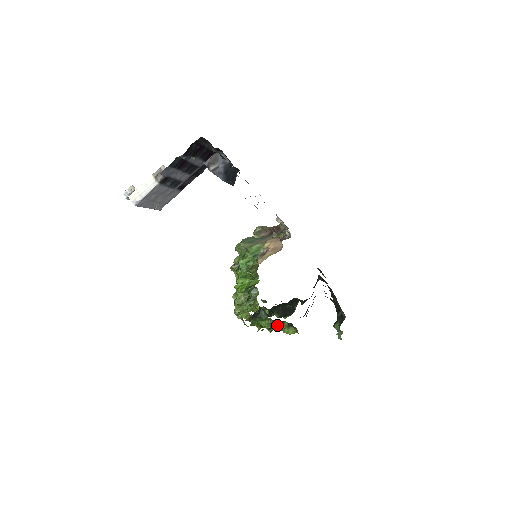
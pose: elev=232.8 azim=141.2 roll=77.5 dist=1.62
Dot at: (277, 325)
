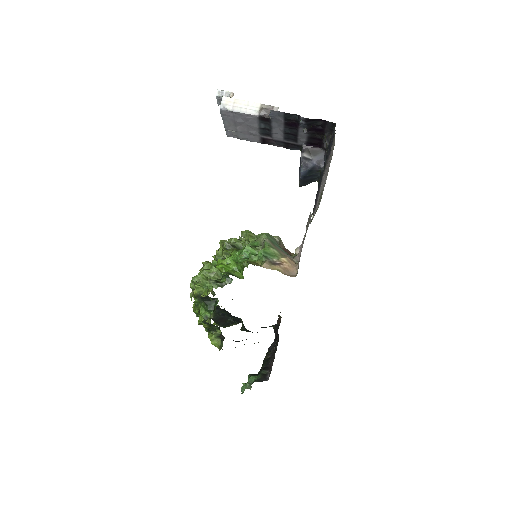
Dot at: (212, 325)
